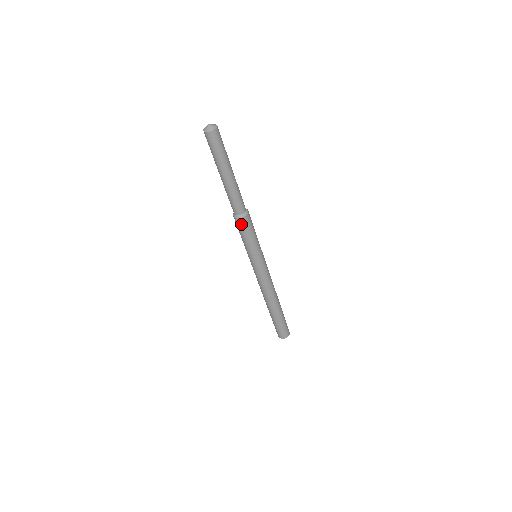
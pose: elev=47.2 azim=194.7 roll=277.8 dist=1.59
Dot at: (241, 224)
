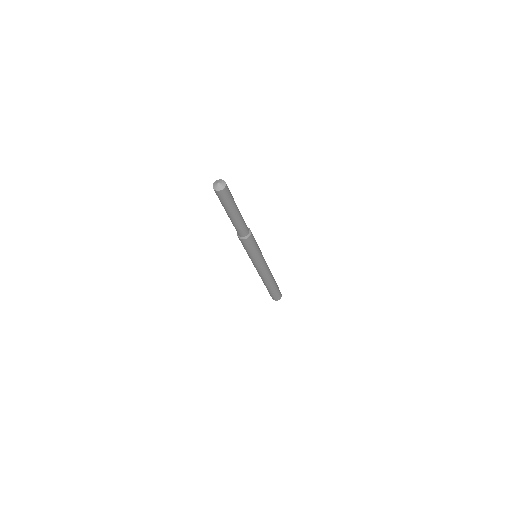
Dot at: (240, 240)
